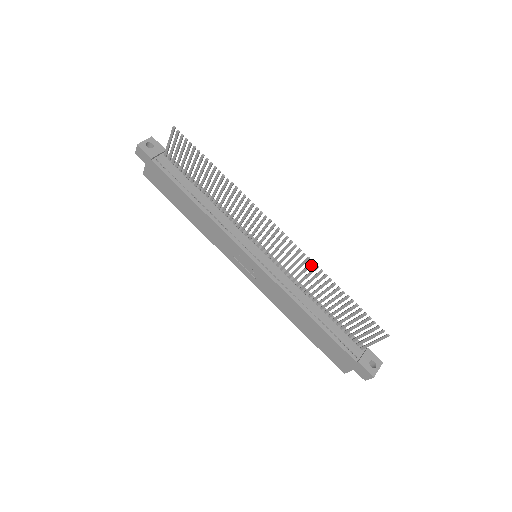
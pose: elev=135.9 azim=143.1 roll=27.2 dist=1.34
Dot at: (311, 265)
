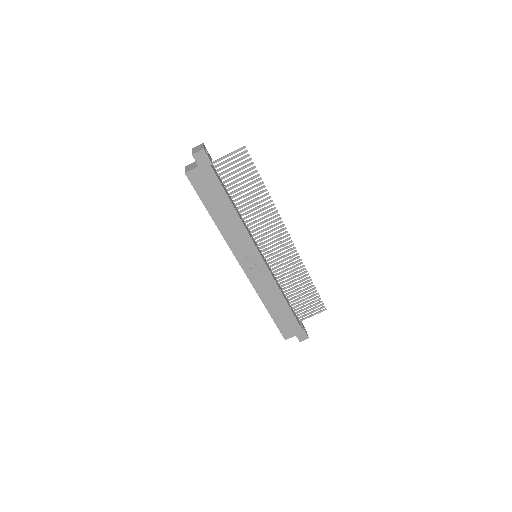
Dot at: (300, 264)
